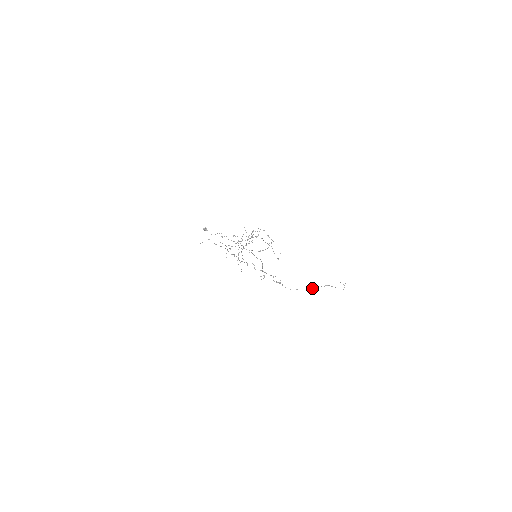
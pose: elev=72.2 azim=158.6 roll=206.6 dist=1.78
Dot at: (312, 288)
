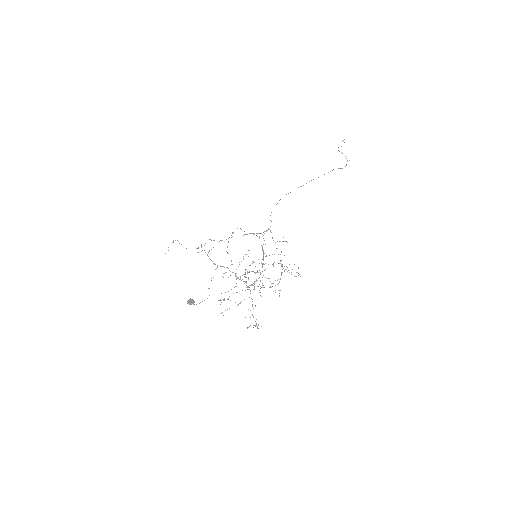
Dot at: occluded
